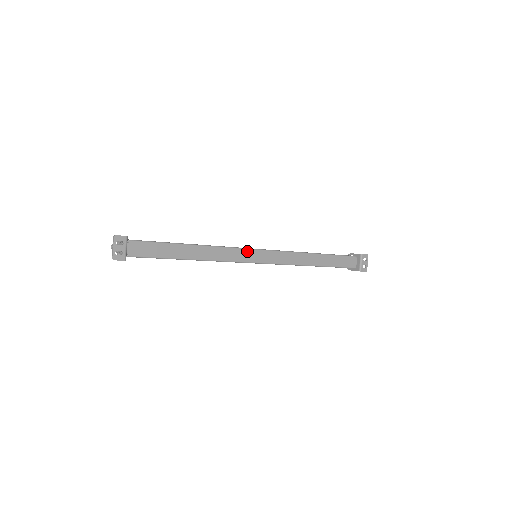
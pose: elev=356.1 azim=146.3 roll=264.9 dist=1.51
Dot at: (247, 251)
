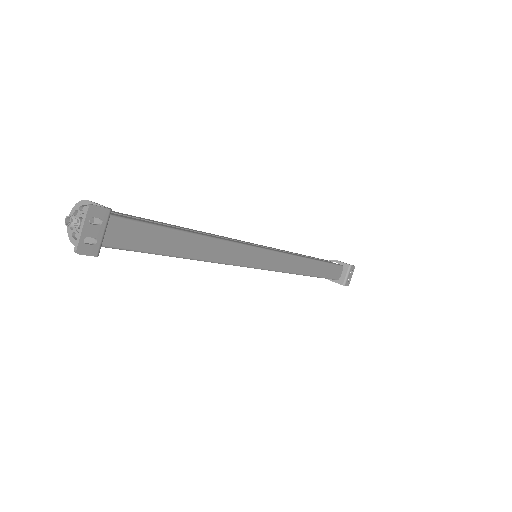
Dot at: (255, 251)
